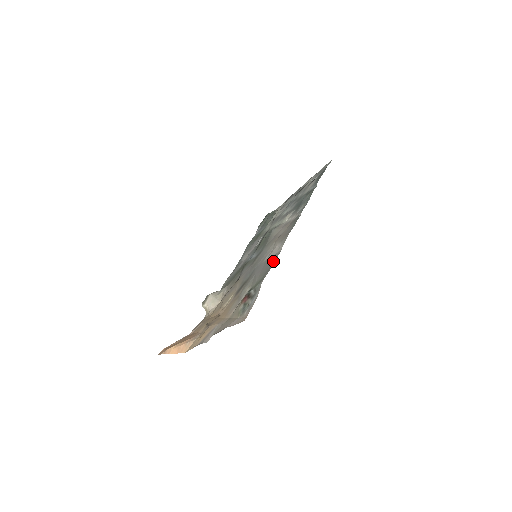
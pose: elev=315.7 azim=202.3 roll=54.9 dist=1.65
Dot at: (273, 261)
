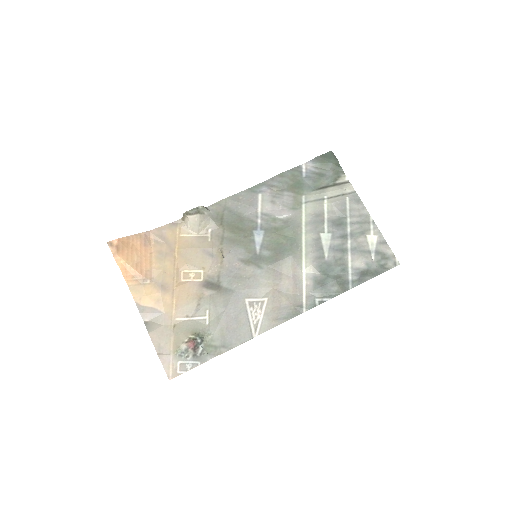
Dot at: (238, 339)
